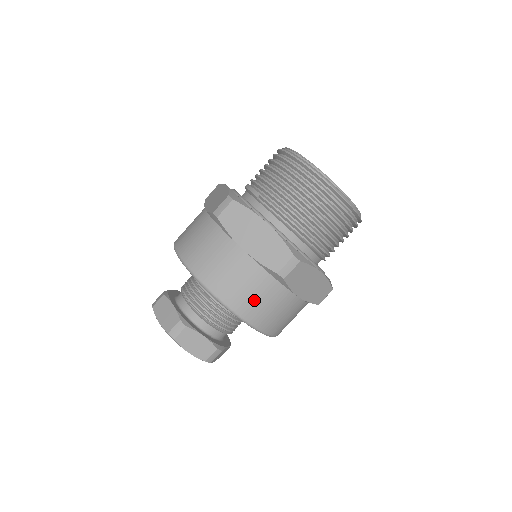
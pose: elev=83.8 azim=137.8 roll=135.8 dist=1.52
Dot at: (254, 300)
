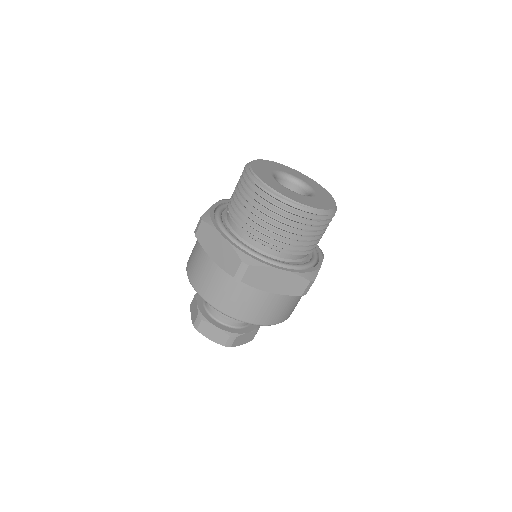
Dot at: (229, 299)
